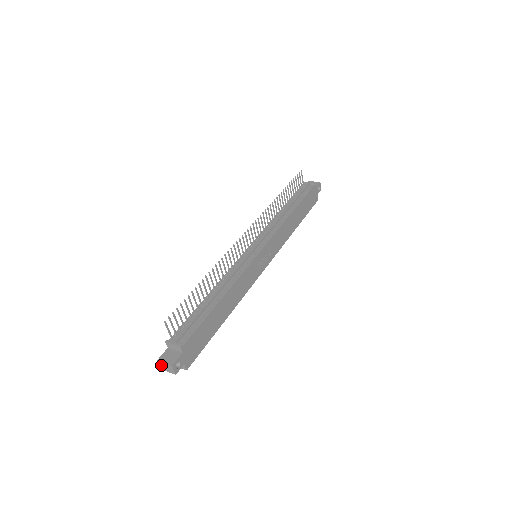
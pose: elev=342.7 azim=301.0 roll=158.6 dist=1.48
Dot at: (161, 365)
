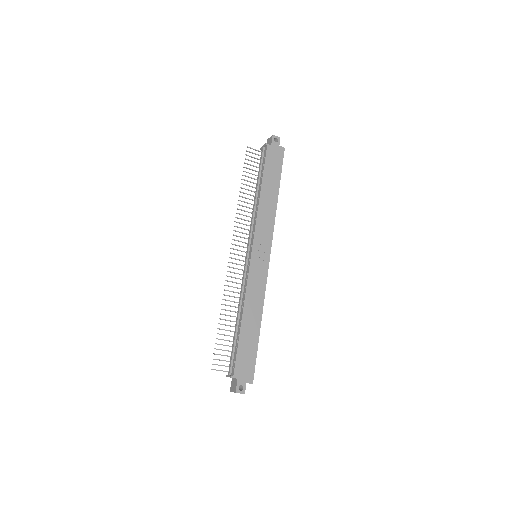
Dot at: occluded
